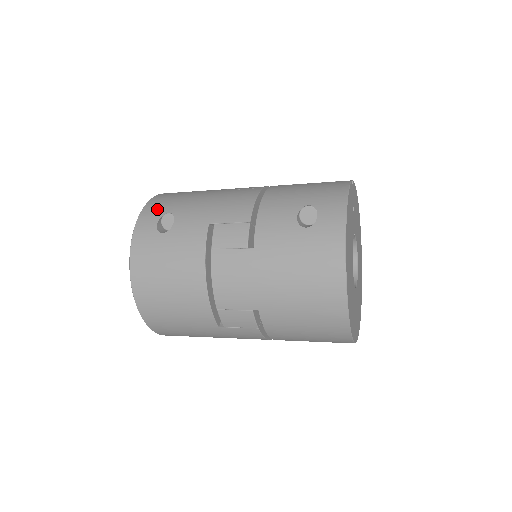
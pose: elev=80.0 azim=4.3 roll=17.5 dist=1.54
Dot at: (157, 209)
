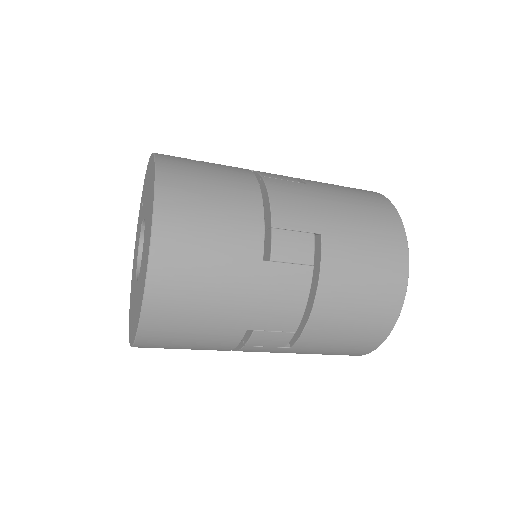
Dot at: occluded
